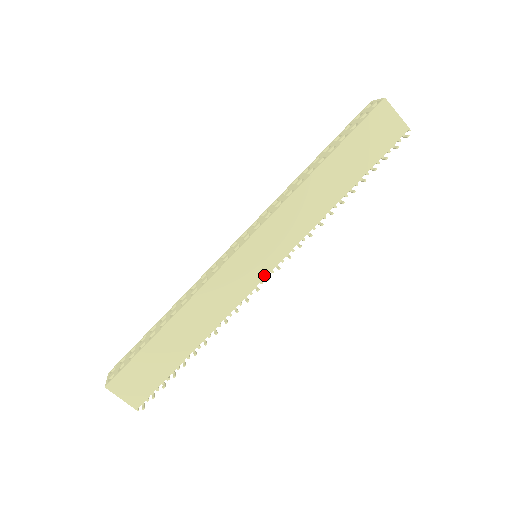
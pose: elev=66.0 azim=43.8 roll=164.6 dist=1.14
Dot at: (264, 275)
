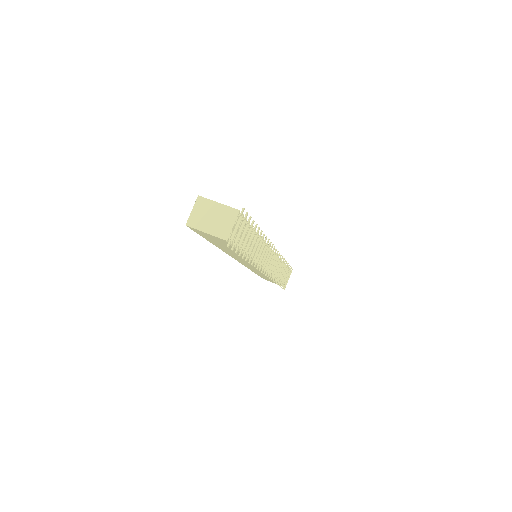
Dot at: occluded
